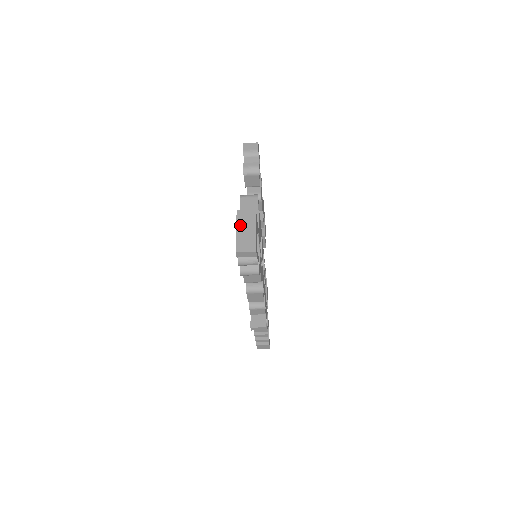
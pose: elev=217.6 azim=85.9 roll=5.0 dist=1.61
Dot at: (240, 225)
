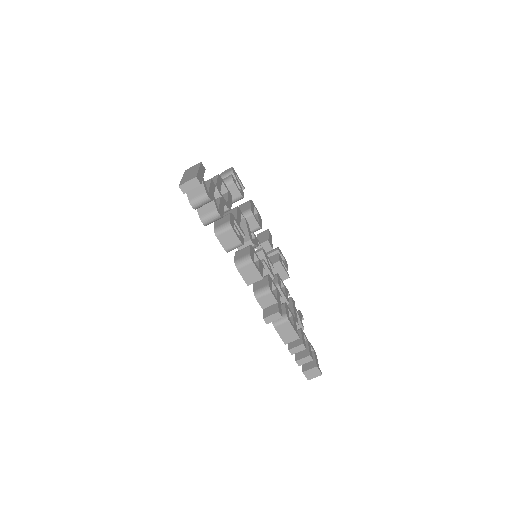
Dot at: (186, 174)
